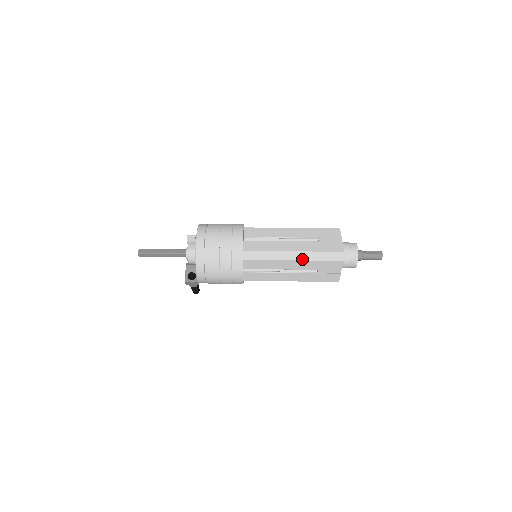
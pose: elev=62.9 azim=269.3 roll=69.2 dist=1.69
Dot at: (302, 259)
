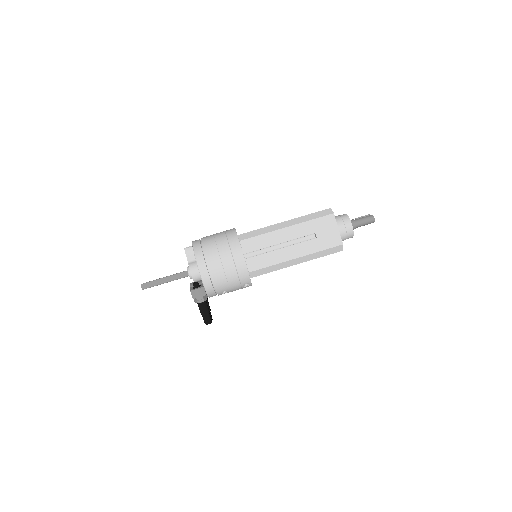
Dot at: (294, 224)
